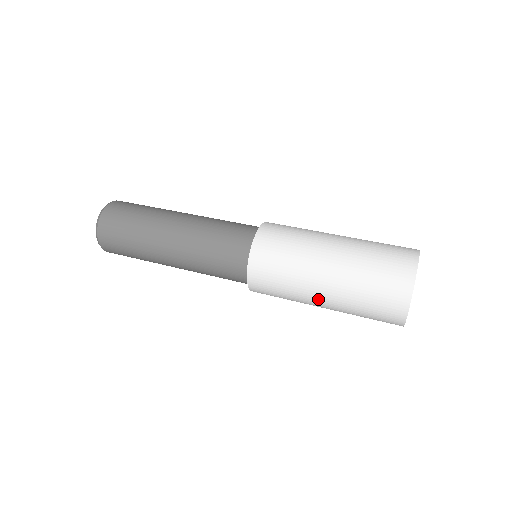
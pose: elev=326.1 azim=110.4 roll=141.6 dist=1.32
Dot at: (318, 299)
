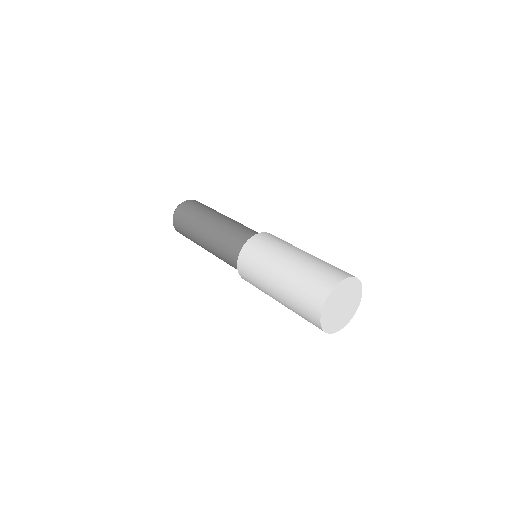
Dot at: (279, 268)
